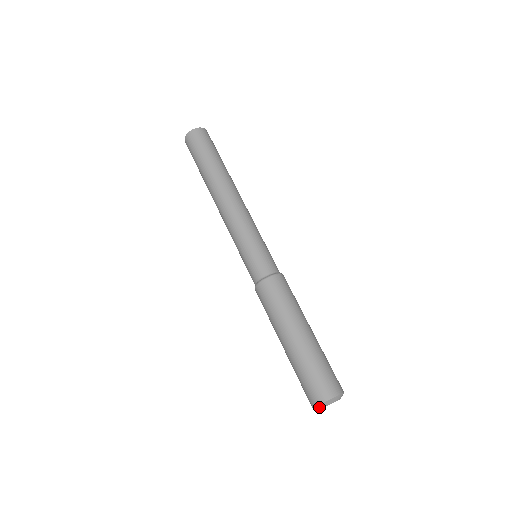
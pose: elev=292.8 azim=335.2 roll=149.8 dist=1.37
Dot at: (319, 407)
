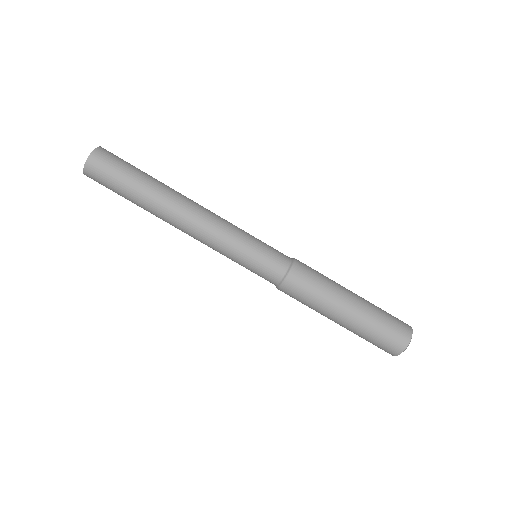
Dot at: occluded
